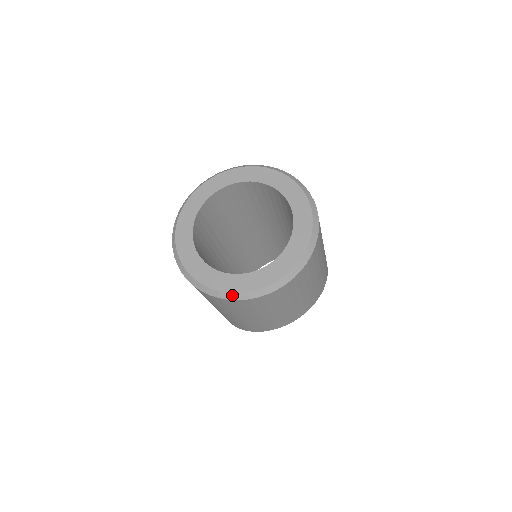
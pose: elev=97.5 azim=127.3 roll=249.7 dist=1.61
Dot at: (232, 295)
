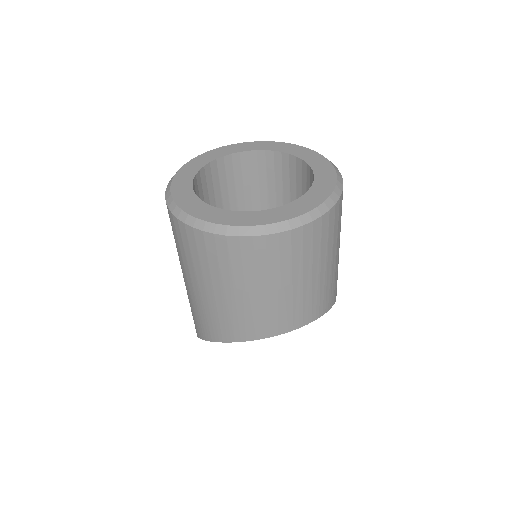
Dot at: (221, 228)
